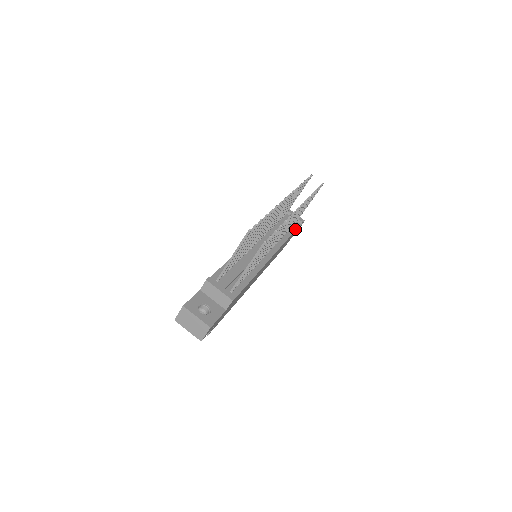
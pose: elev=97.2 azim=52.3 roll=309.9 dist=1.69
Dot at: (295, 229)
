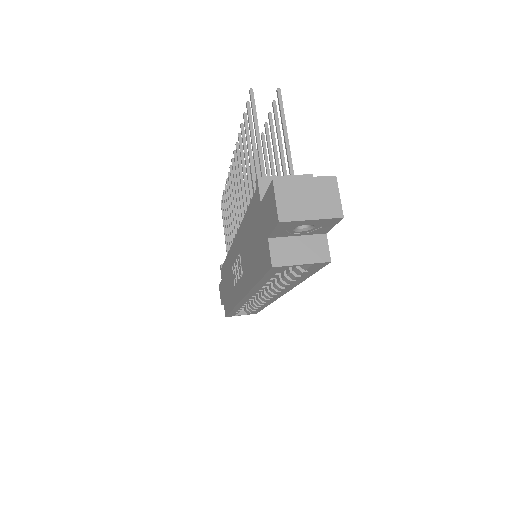
Dot at: occluded
